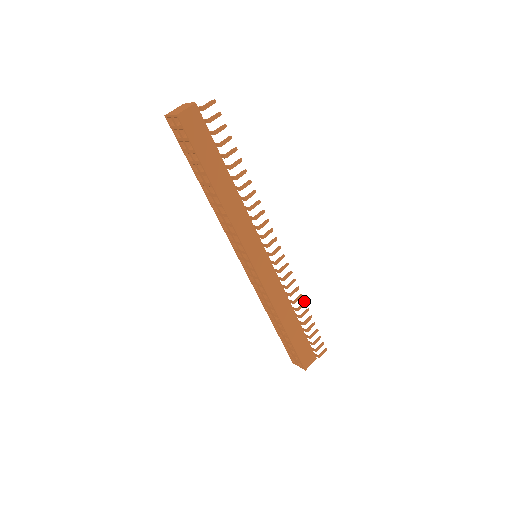
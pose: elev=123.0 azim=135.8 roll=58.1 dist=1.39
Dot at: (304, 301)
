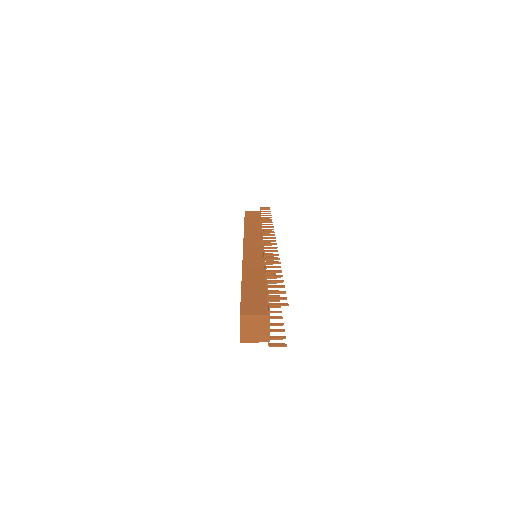
Dot at: (280, 267)
